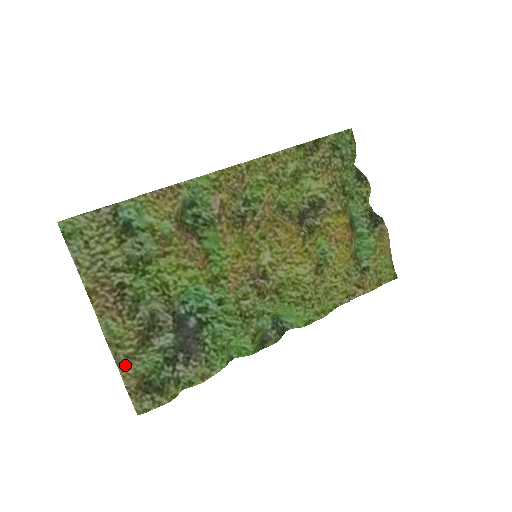
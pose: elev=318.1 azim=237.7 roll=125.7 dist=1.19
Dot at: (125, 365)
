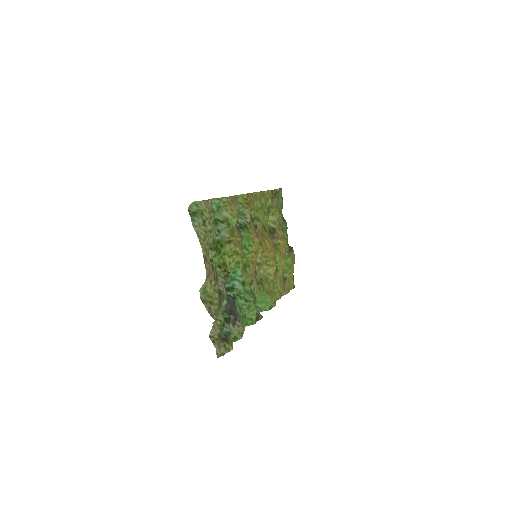
Dot at: (216, 317)
